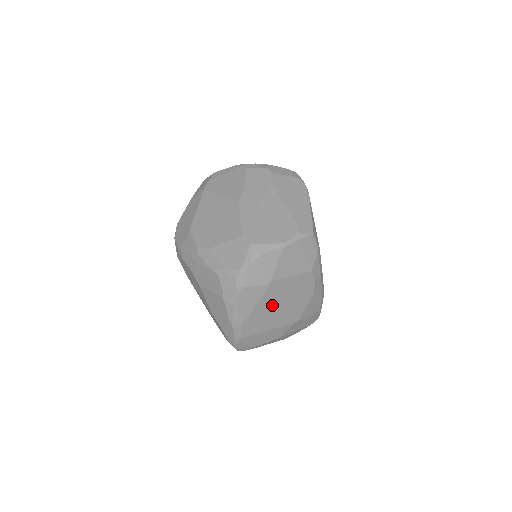
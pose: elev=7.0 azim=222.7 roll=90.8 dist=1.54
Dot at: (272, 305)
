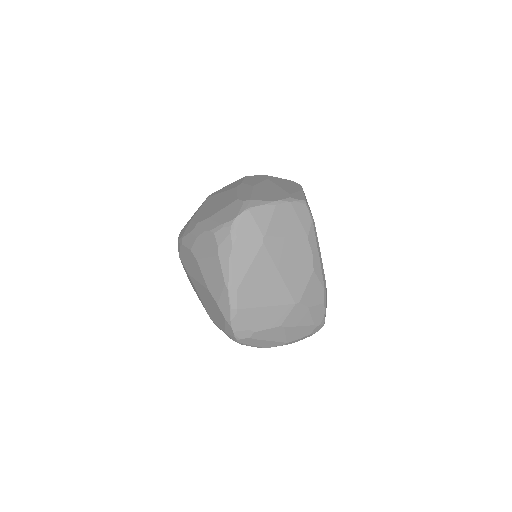
Dot at: (269, 269)
